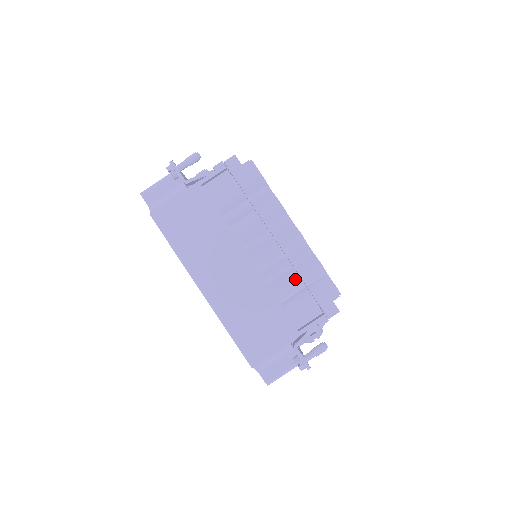
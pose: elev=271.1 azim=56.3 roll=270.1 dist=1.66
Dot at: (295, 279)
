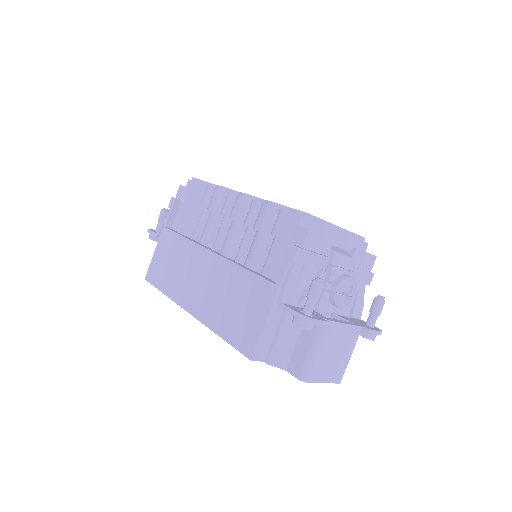
Dot at: (258, 237)
